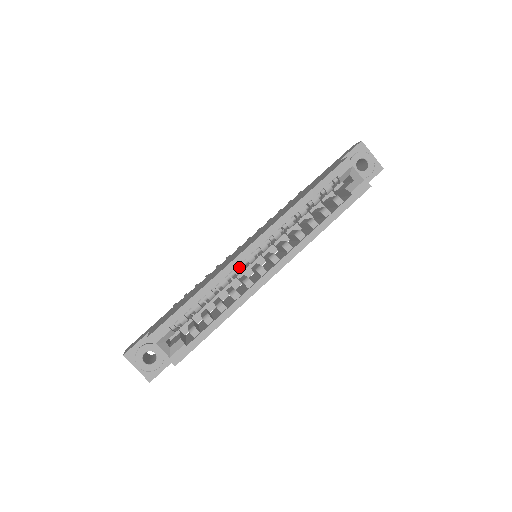
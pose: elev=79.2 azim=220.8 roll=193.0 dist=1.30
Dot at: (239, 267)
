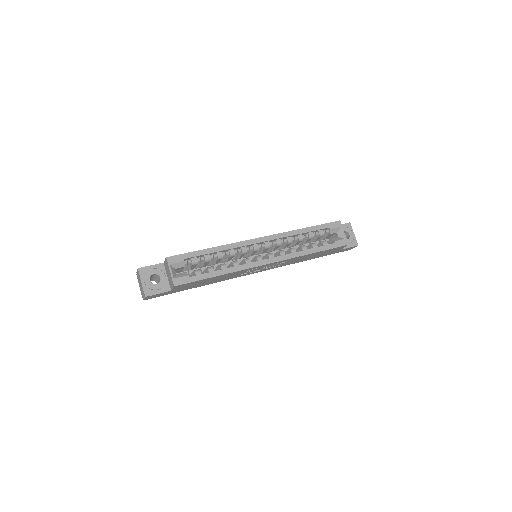
Dot at: (246, 248)
